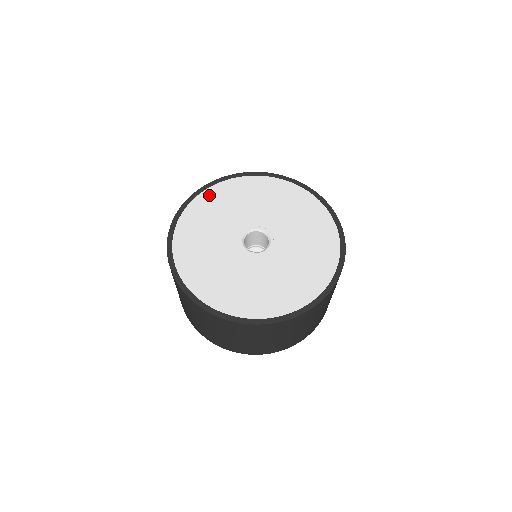
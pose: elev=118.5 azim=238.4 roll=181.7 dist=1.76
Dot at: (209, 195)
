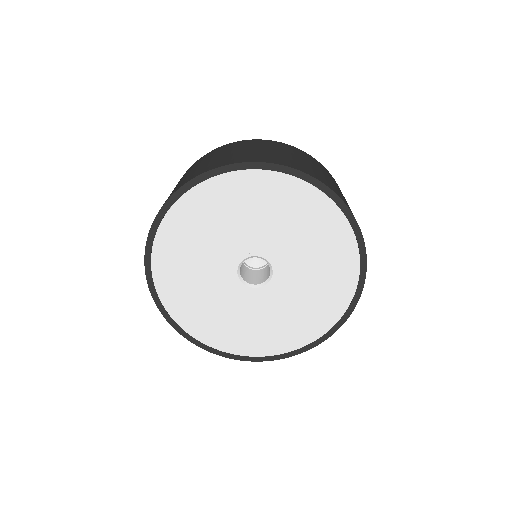
Dot at: (163, 245)
